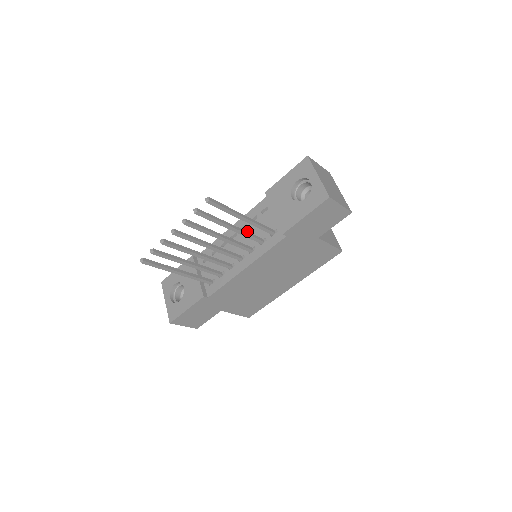
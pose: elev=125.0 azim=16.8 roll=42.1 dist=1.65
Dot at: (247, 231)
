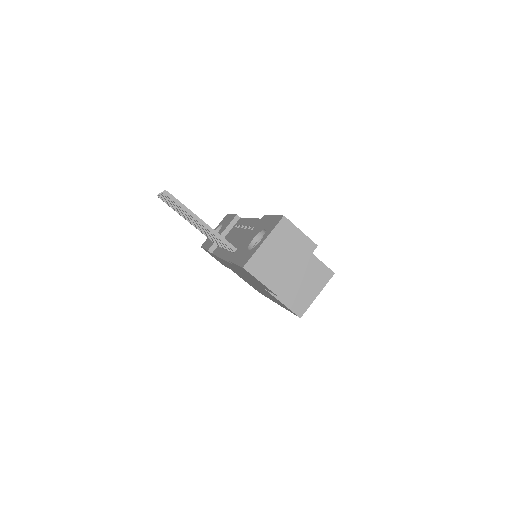
Dot at: (246, 233)
